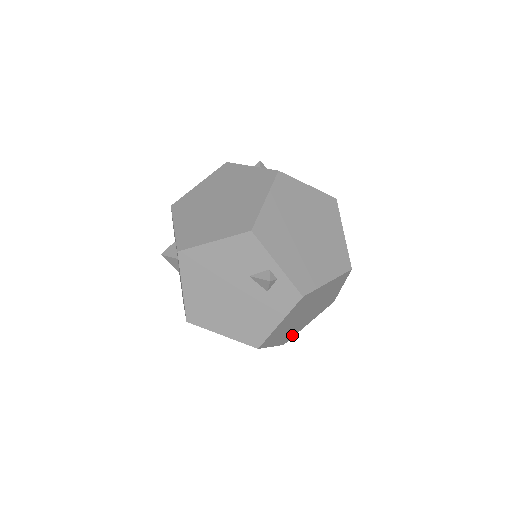
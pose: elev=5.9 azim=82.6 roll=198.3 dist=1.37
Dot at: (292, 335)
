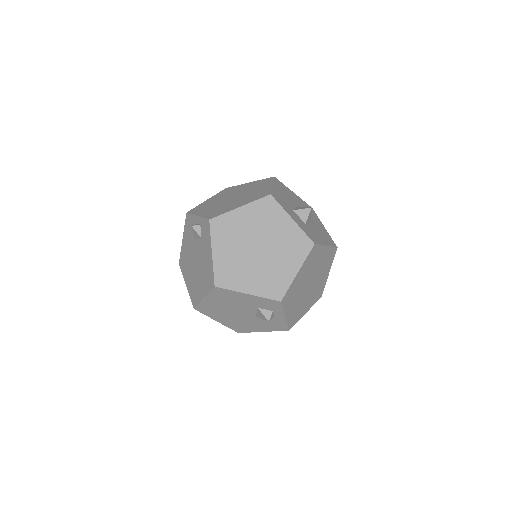
Dot at: (280, 287)
